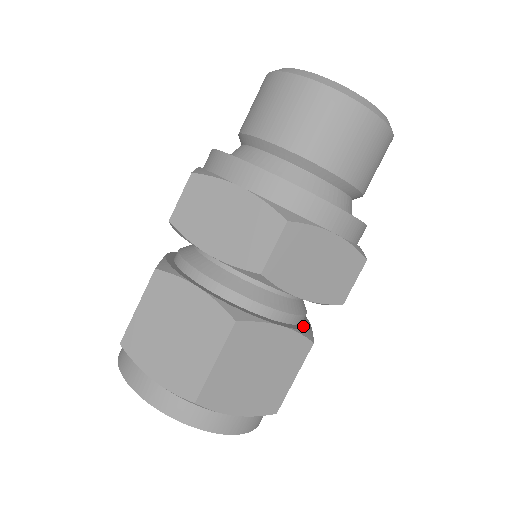
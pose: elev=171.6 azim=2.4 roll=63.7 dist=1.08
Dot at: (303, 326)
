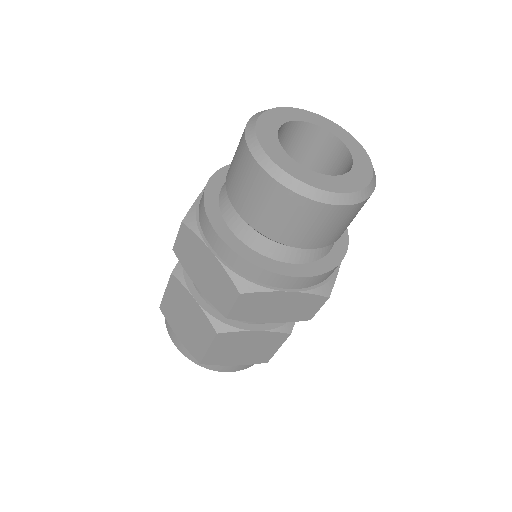
Dot at: occluded
